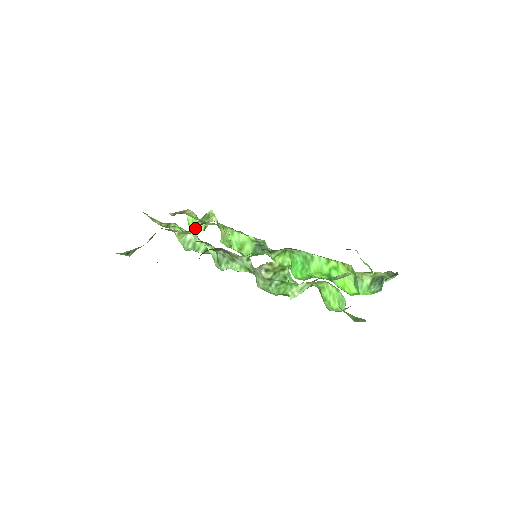
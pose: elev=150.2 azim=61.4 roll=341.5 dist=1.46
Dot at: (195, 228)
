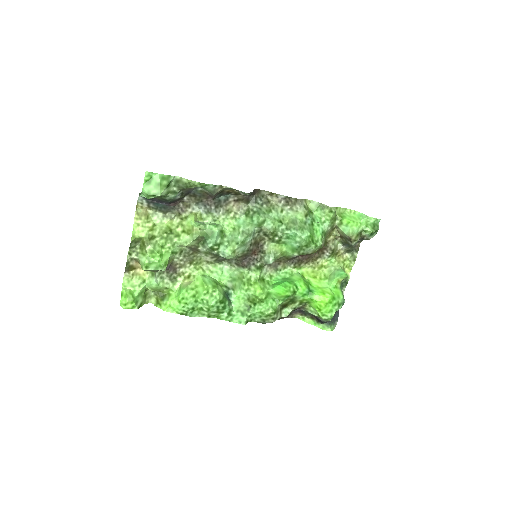
Dot at: (171, 257)
